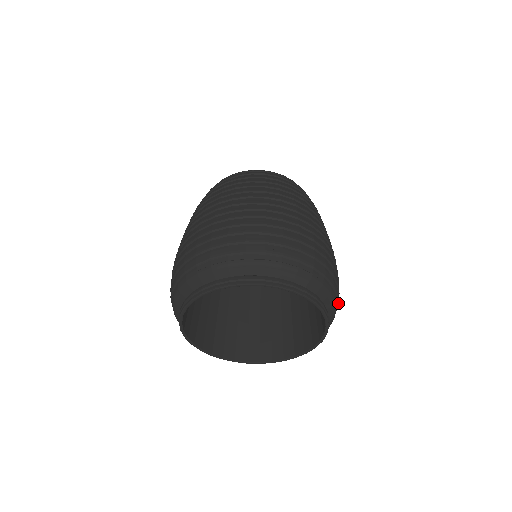
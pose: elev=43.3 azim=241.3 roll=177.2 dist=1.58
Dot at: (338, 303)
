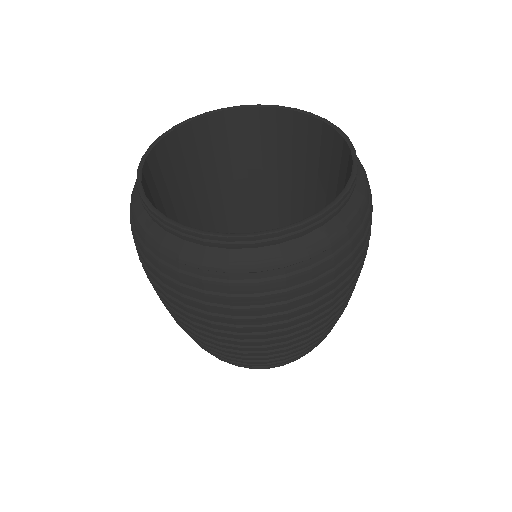
Dot at: occluded
